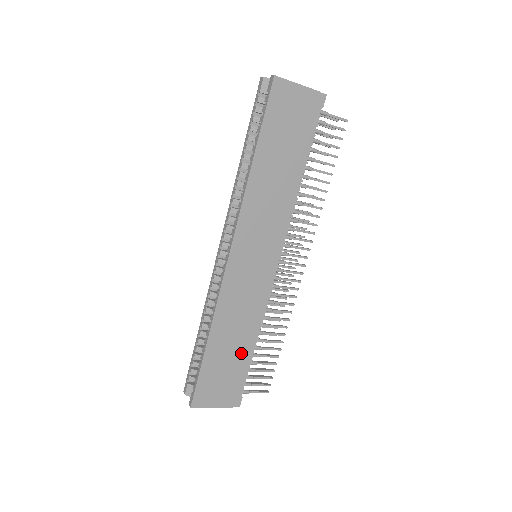
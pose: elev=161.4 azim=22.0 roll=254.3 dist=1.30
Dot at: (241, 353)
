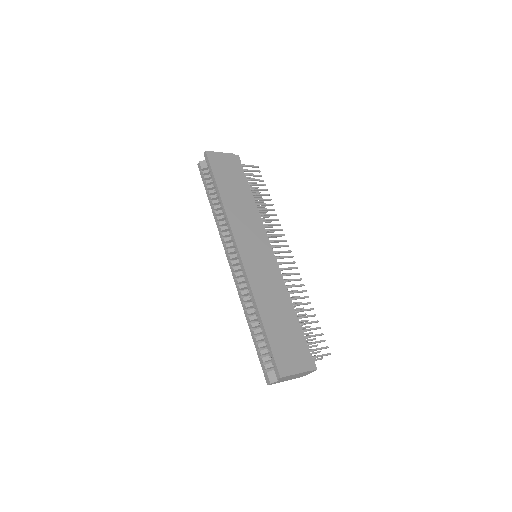
Dot at: (289, 320)
